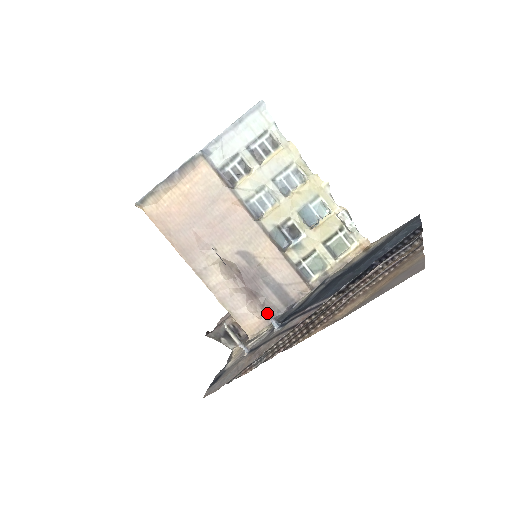
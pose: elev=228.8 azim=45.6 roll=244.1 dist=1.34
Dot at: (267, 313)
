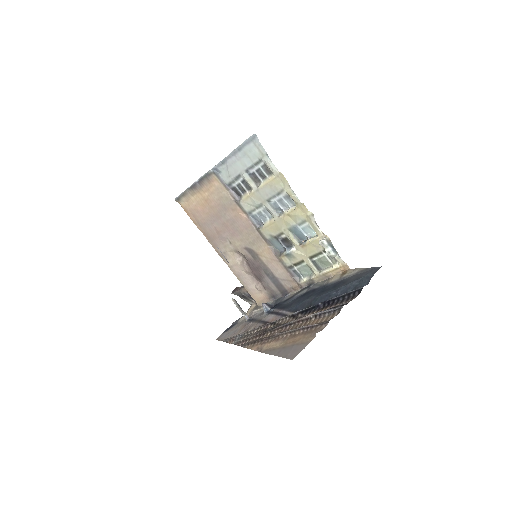
Dot at: (269, 293)
